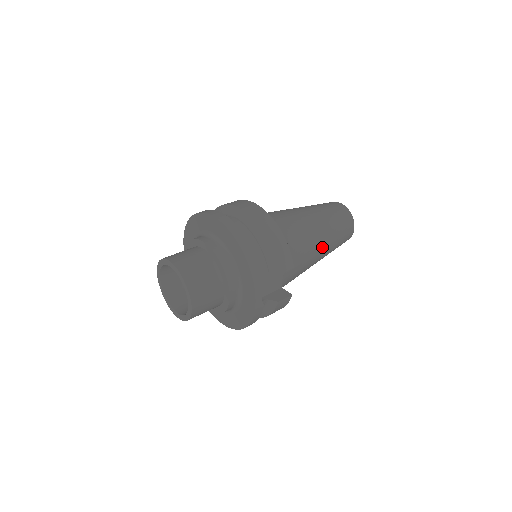
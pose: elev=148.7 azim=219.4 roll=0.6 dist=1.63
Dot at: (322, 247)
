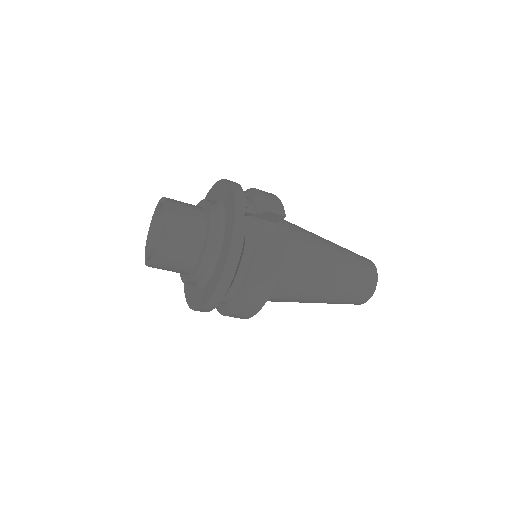
Dot at: (332, 257)
